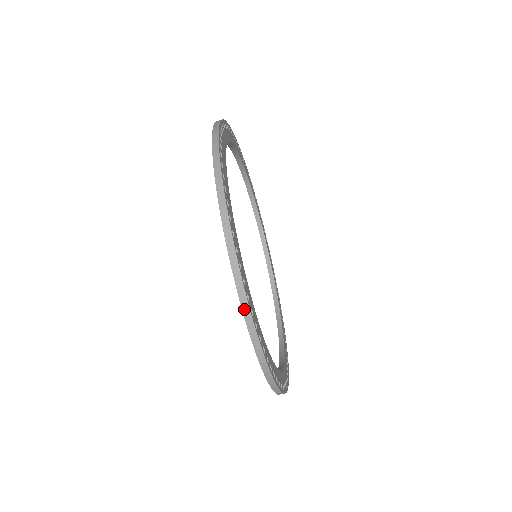
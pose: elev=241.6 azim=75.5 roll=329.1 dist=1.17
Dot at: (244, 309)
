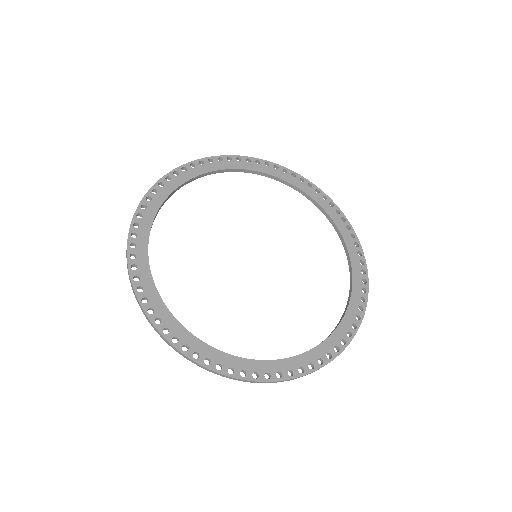
Dot at: occluded
